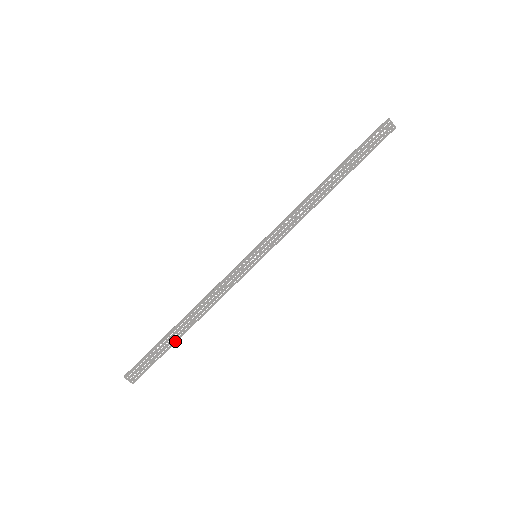
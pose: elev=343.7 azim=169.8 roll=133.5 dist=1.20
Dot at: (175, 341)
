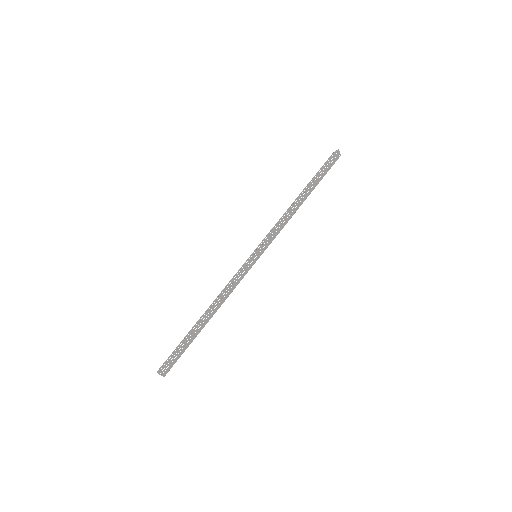
Dot at: occluded
